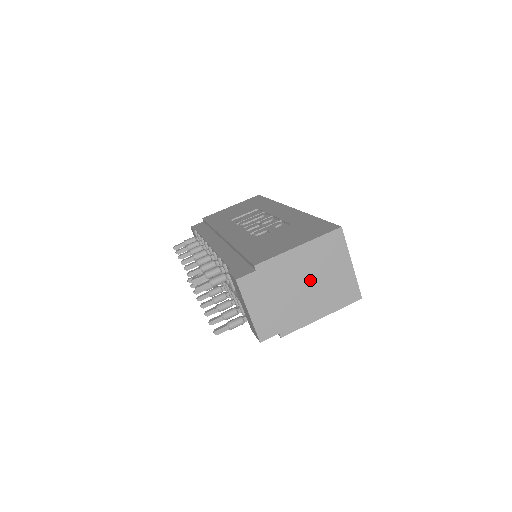
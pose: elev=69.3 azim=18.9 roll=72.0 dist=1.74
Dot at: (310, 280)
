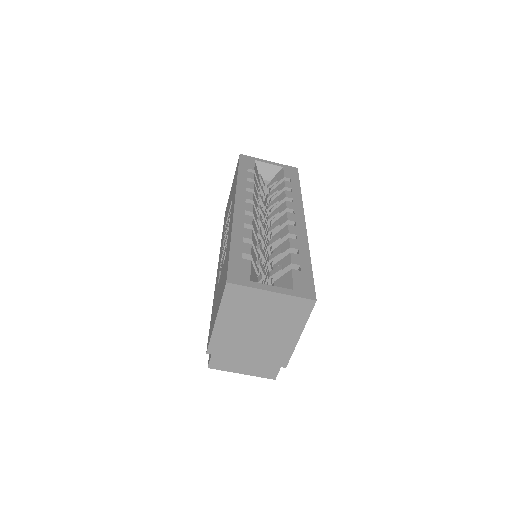
Dot at: (255, 328)
